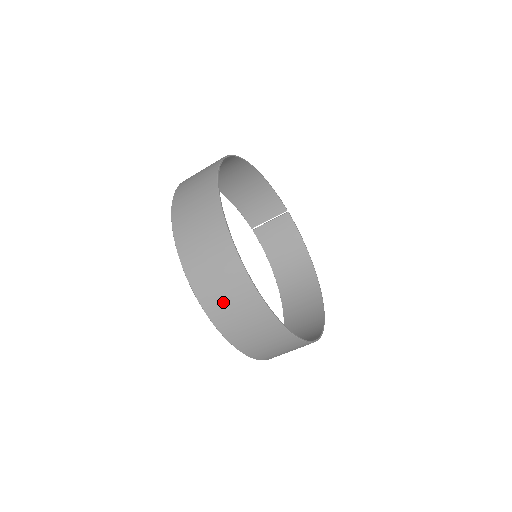
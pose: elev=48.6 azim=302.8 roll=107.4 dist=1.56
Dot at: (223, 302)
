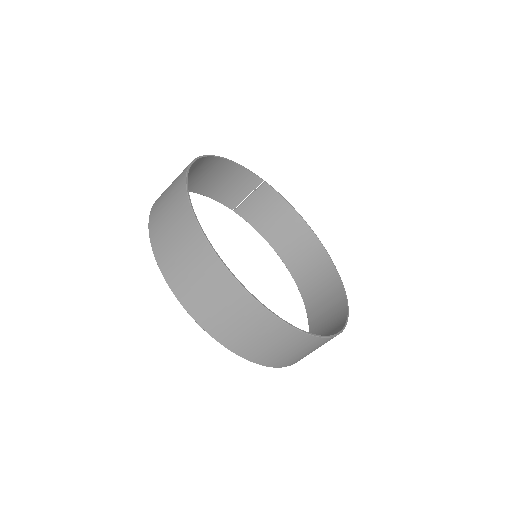
Dot at: (252, 341)
